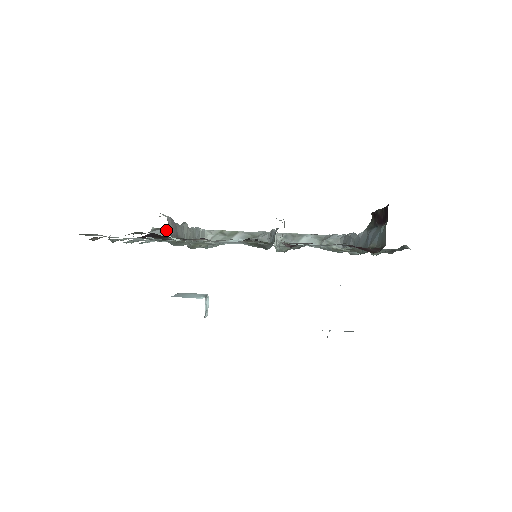
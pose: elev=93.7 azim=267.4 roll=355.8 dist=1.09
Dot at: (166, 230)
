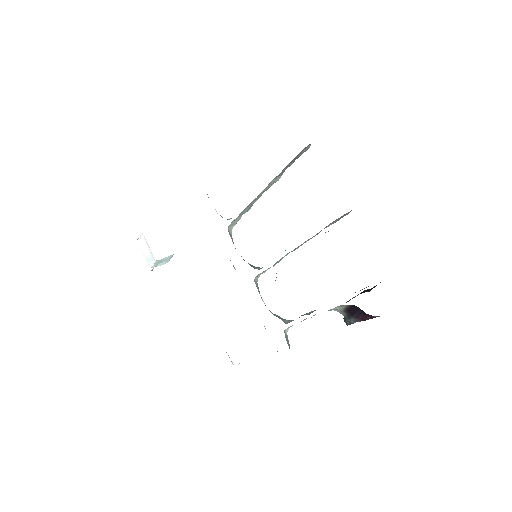
Dot at: occluded
